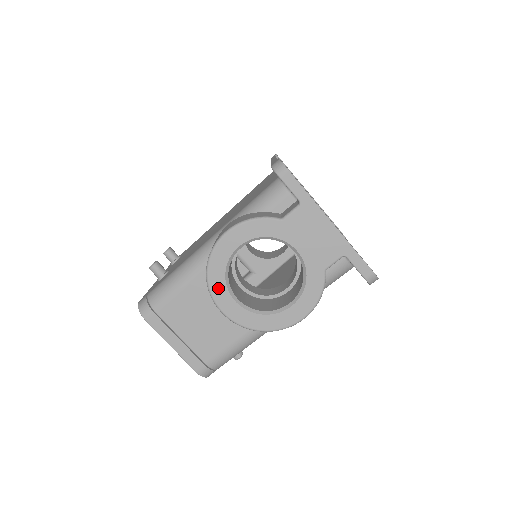
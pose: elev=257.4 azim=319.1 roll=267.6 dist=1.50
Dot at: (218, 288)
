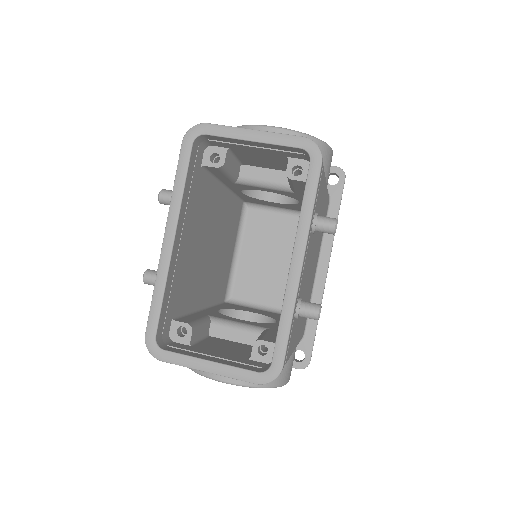
Dot at: occluded
